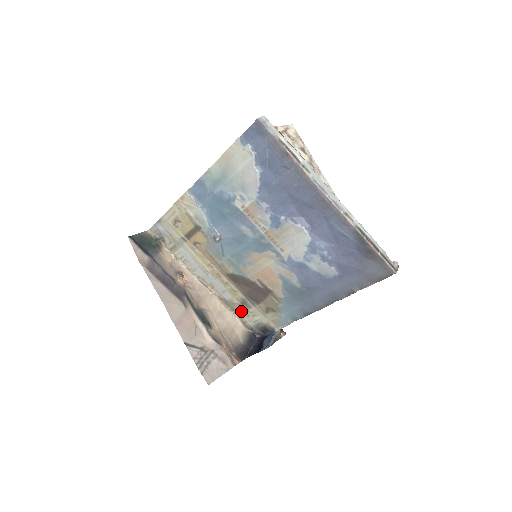
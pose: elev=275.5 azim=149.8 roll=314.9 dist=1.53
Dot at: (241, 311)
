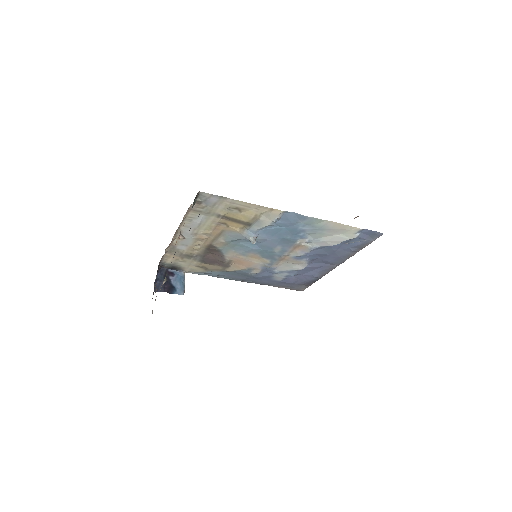
Dot at: (176, 256)
